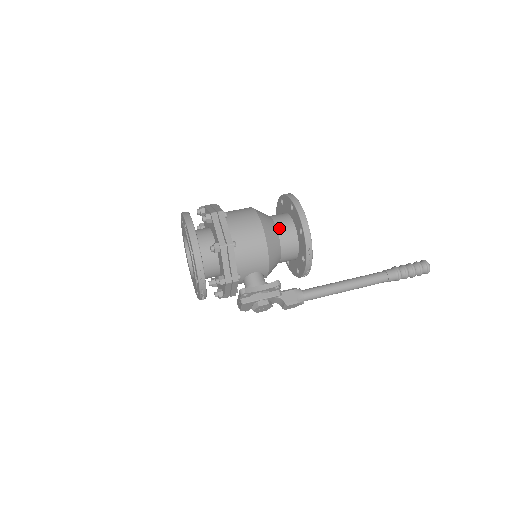
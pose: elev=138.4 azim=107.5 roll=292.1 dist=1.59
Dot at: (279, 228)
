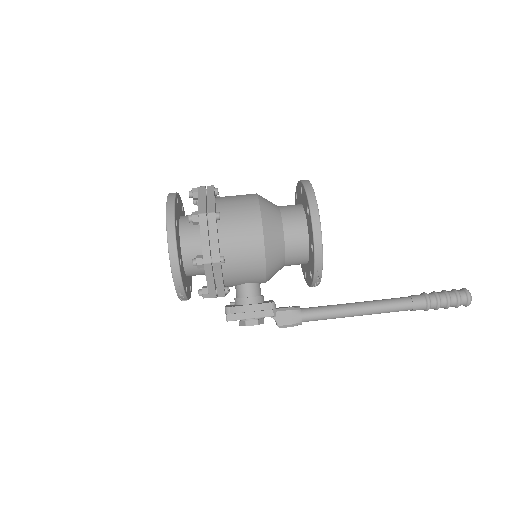
Dot at: (287, 234)
